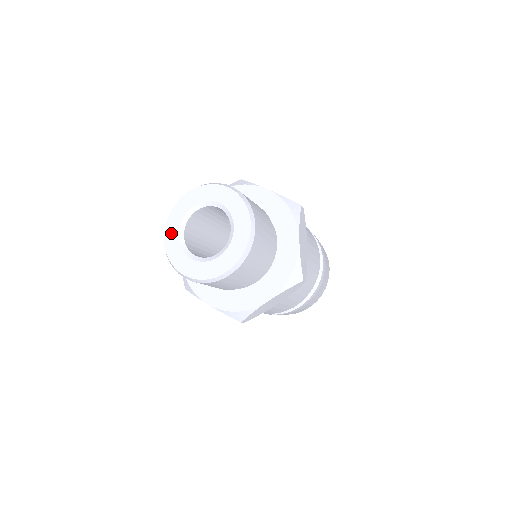
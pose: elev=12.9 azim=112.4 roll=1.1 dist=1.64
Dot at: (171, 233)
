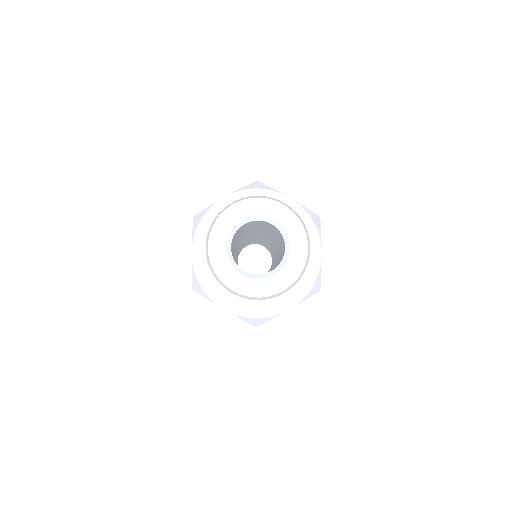
Dot at: (217, 245)
